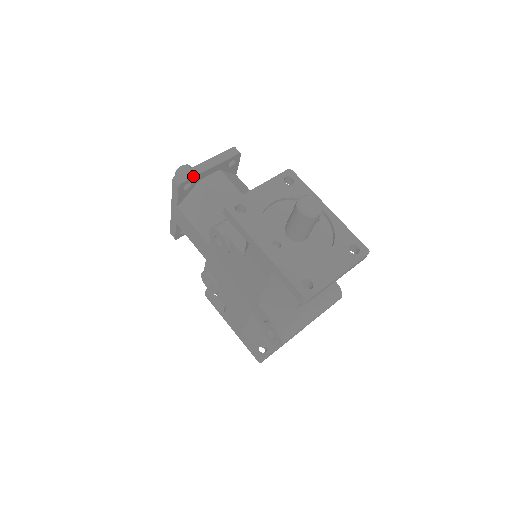
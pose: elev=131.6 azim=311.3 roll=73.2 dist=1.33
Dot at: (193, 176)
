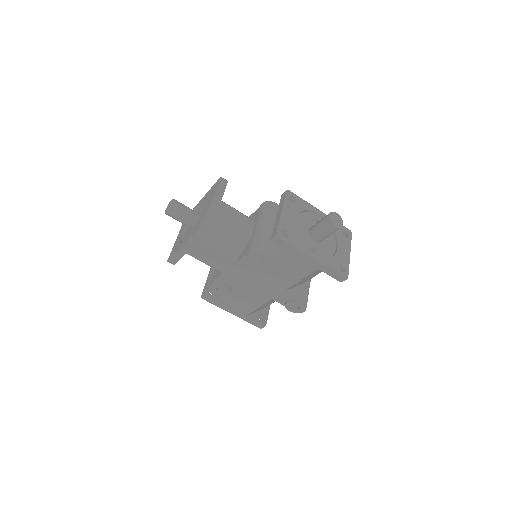
Dot at: (215, 215)
